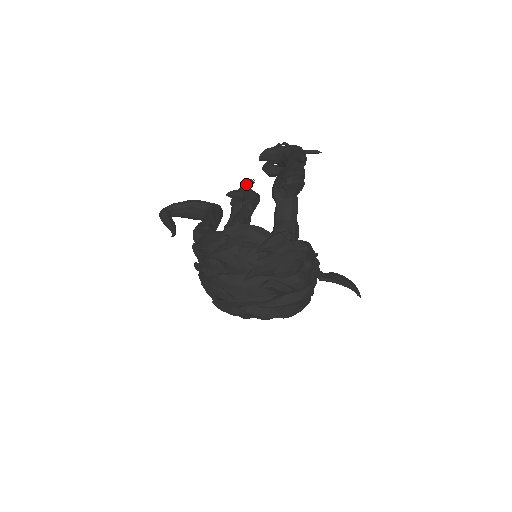
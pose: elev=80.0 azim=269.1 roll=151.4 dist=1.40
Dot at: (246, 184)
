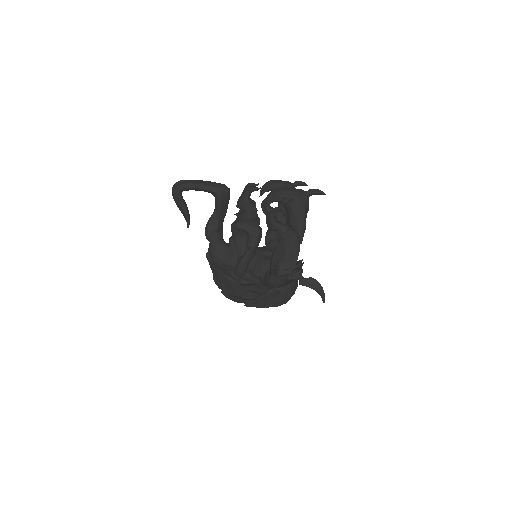
Dot at: (252, 191)
